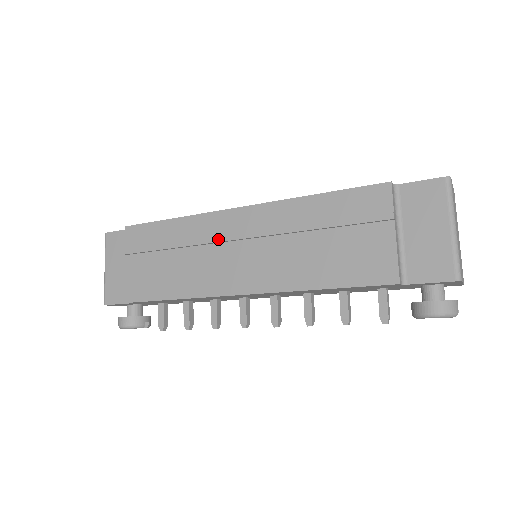
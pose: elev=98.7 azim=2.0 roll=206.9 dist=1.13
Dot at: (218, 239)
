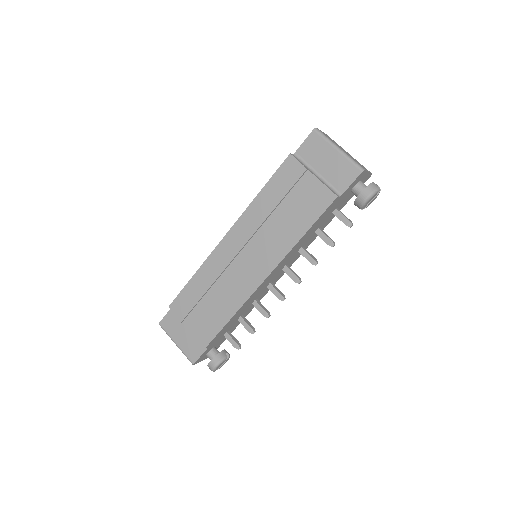
Dot at: (228, 262)
